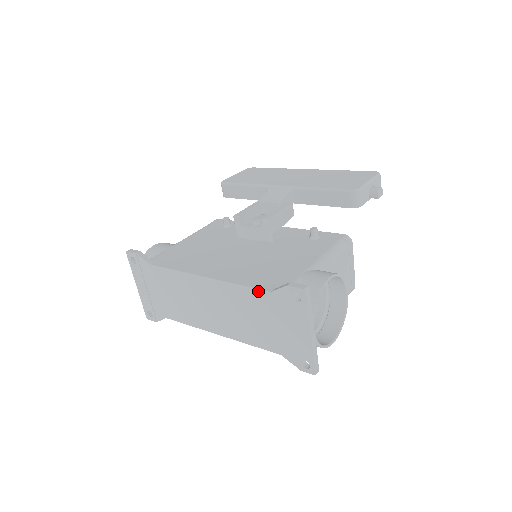
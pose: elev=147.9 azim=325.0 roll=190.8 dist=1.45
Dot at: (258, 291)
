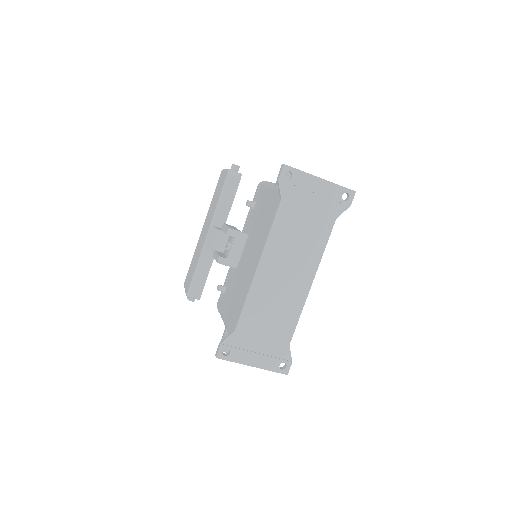
Dot at: (279, 212)
